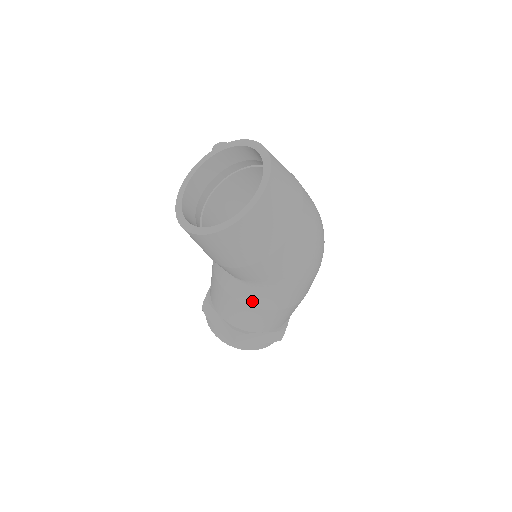
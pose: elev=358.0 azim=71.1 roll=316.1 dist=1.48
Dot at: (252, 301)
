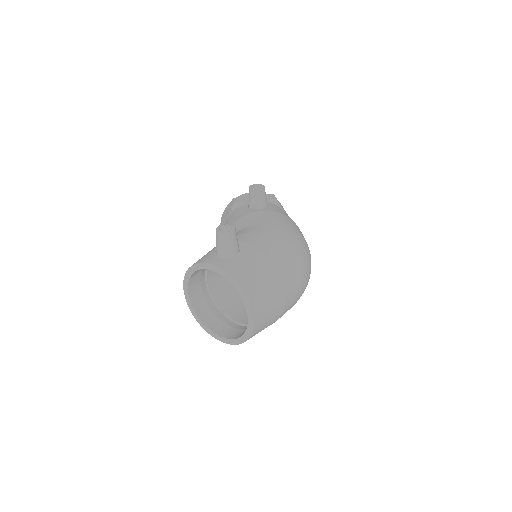
Dot at: occluded
